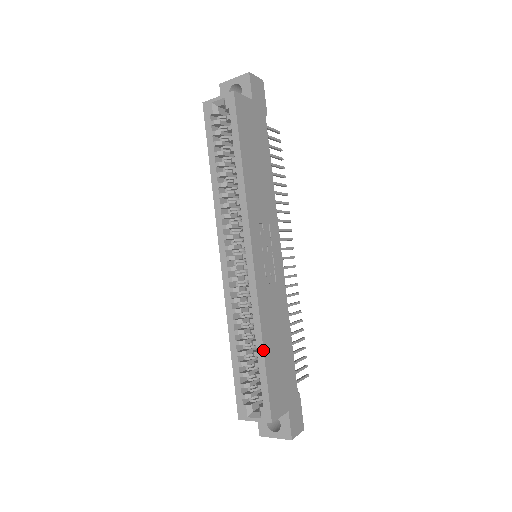
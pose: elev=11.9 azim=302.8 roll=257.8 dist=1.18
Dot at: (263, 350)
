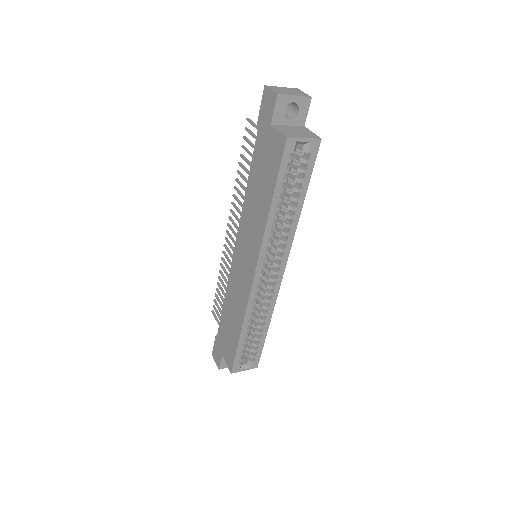
Dot at: occluded
